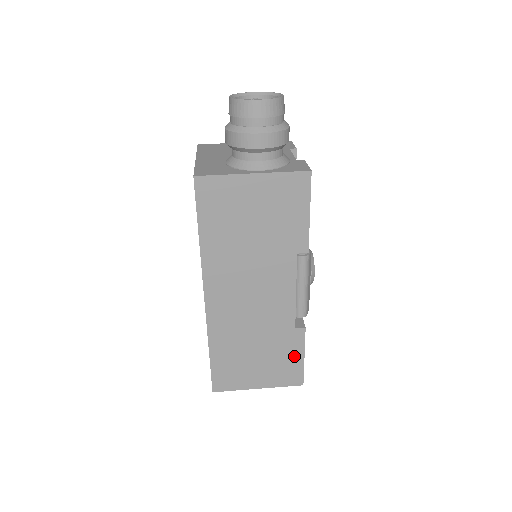
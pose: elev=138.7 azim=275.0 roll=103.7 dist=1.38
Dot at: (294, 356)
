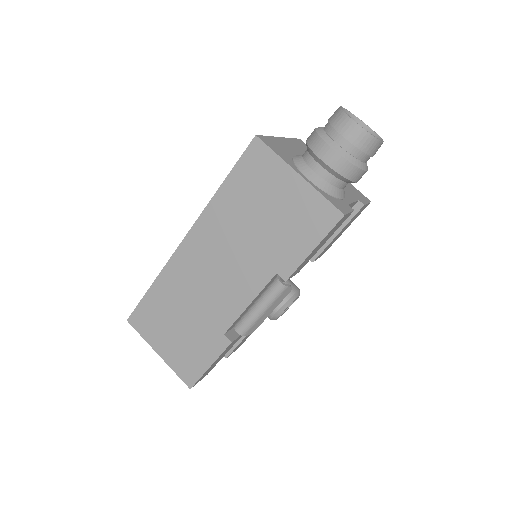
Dot at: (204, 357)
